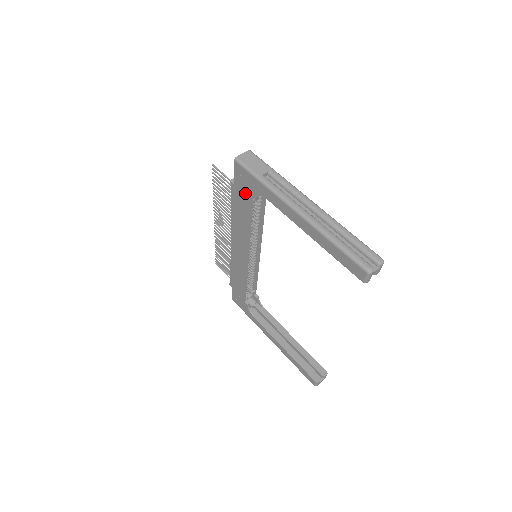
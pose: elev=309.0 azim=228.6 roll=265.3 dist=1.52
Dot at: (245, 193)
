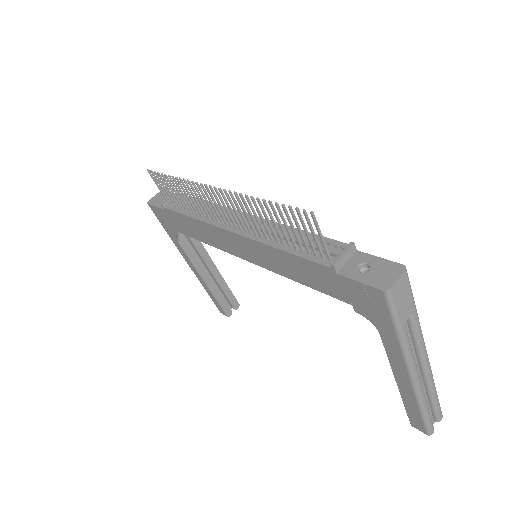
Dot at: (346, 294)
